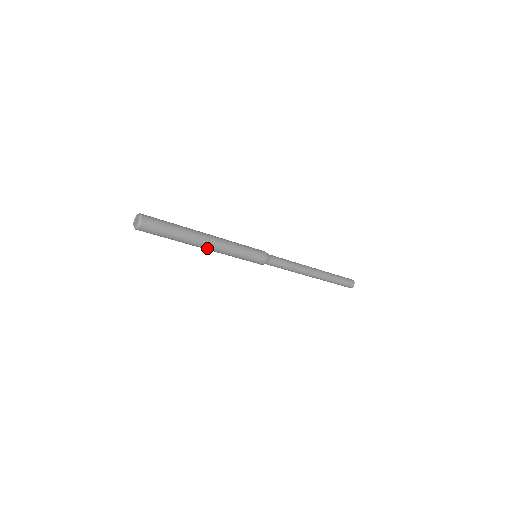
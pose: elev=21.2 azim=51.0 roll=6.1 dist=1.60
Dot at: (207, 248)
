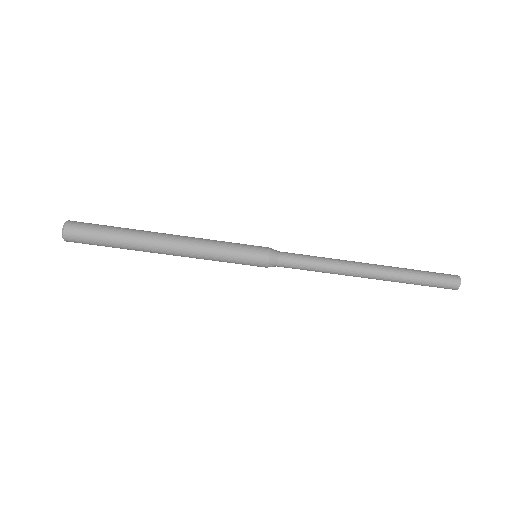
Dot at: (170, 245)
